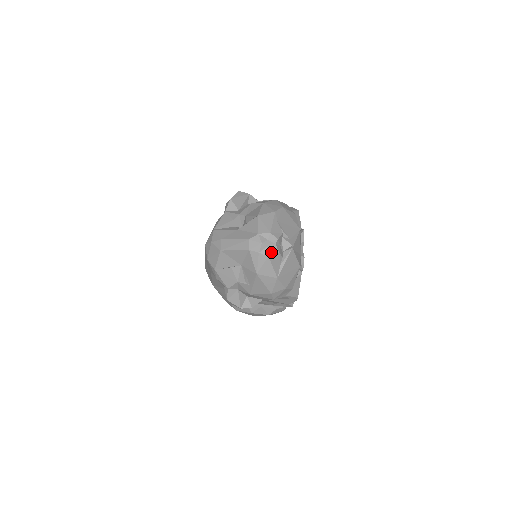
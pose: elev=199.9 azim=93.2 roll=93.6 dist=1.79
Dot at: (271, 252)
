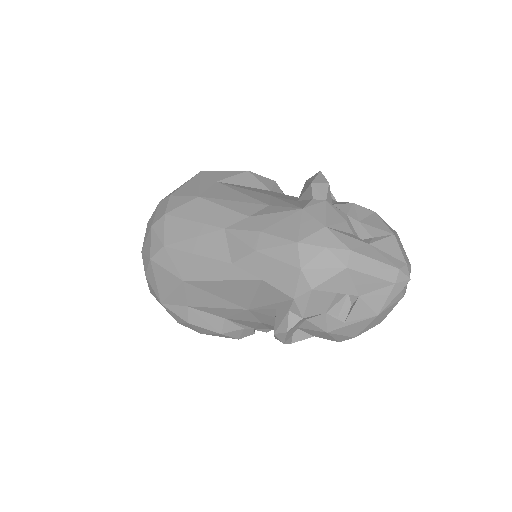
Dot at: (405, 291)
